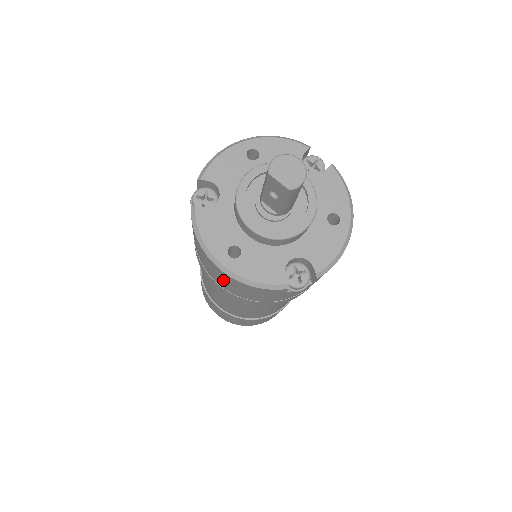
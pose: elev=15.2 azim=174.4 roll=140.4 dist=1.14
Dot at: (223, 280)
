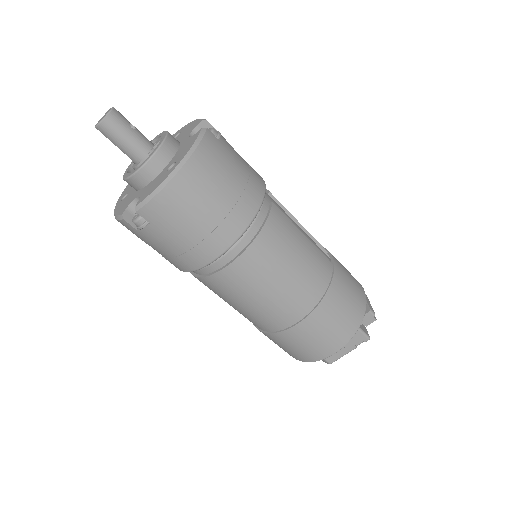
Dot at: occluded
